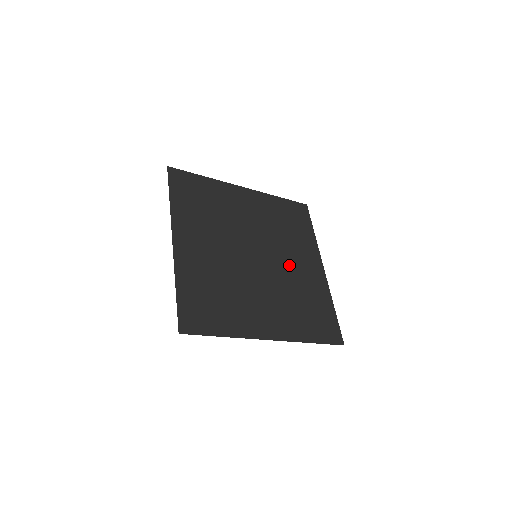
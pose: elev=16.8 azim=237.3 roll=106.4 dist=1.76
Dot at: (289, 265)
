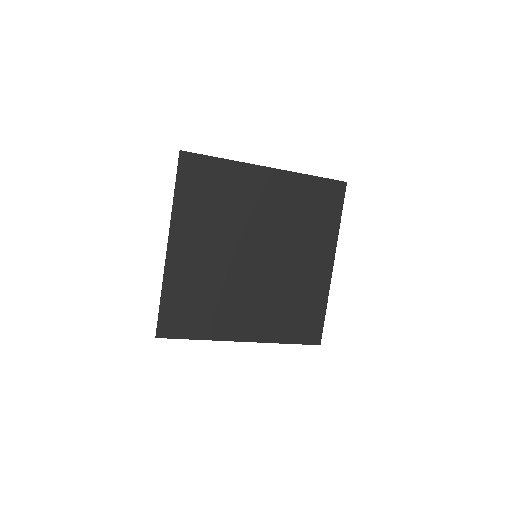
Dot at: (292, 264)
